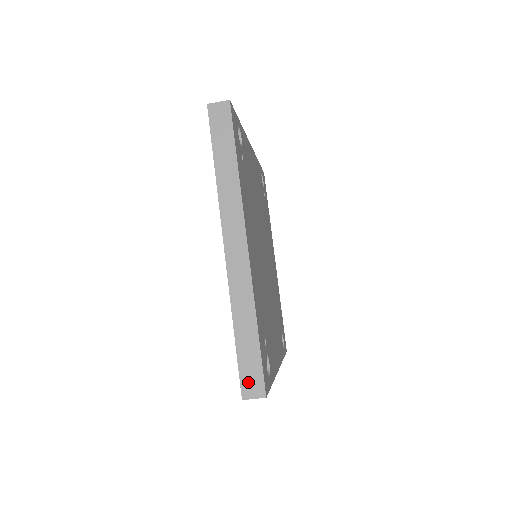
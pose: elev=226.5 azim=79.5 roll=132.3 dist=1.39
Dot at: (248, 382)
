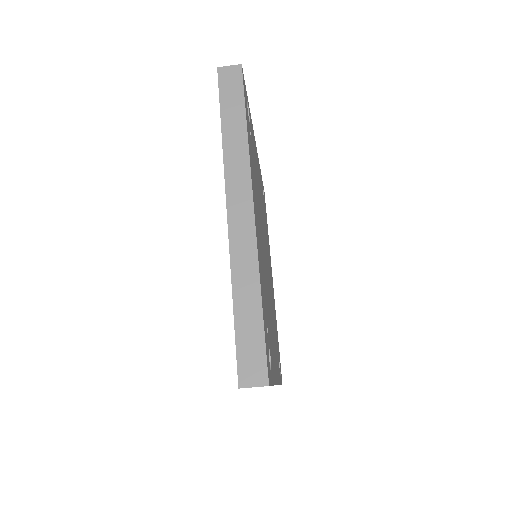
Dot at: (247, 366)
